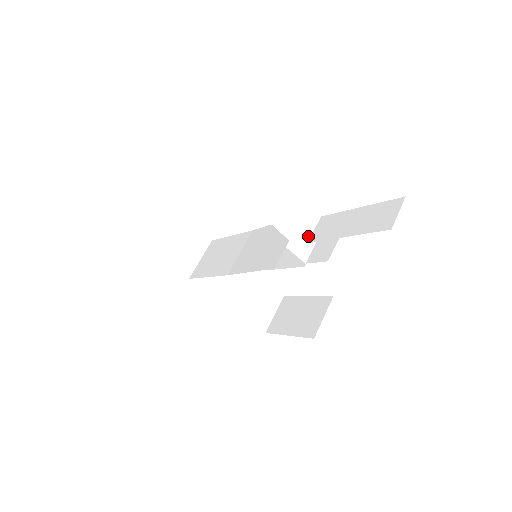
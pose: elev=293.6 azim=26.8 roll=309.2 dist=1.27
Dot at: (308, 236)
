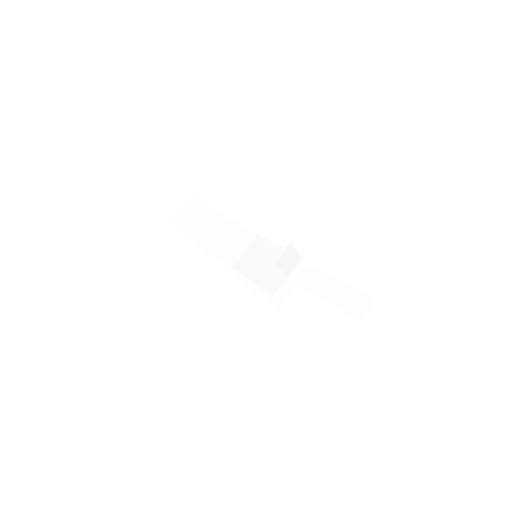
Dot at: (301, 266)
